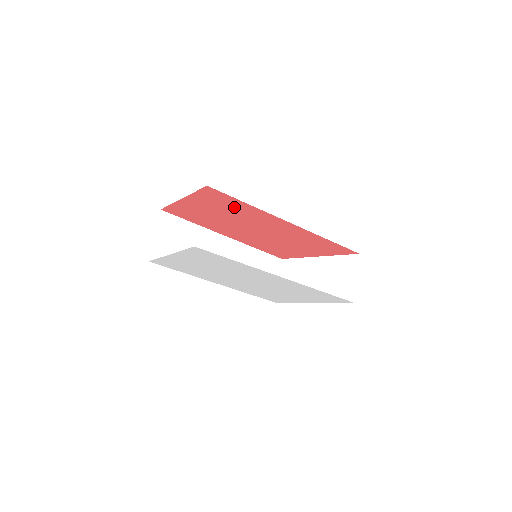
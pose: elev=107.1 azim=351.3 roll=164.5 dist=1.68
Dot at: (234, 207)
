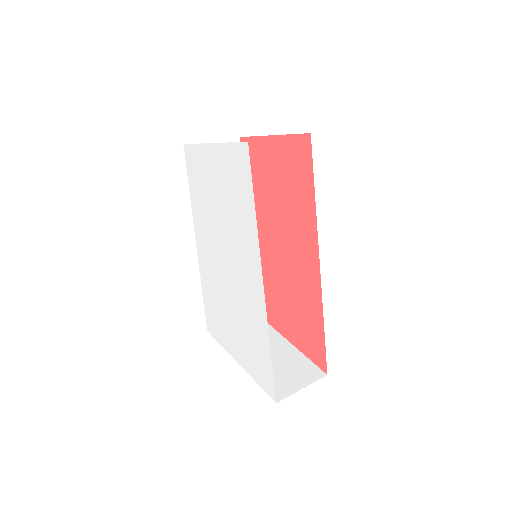
Dot at: (299, 189)
